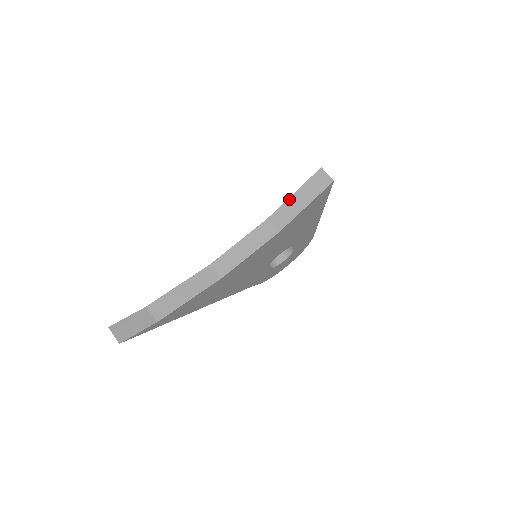
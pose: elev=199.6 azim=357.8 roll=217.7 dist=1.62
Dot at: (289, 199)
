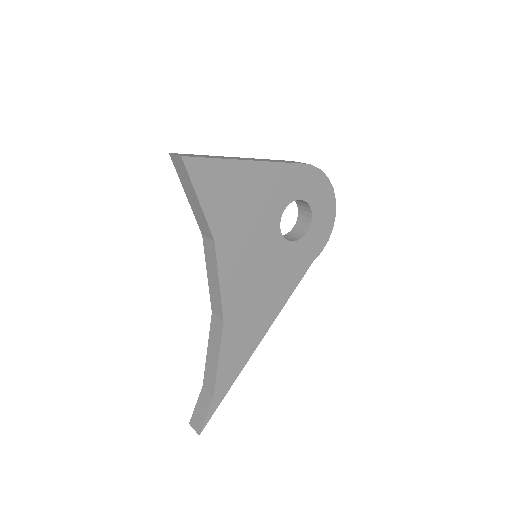
Dot at: (190, 205)
